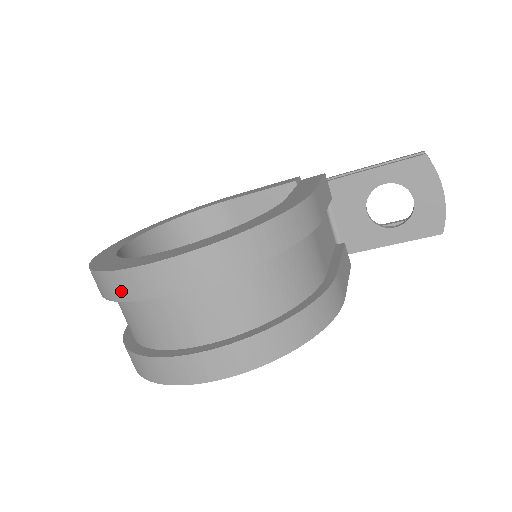
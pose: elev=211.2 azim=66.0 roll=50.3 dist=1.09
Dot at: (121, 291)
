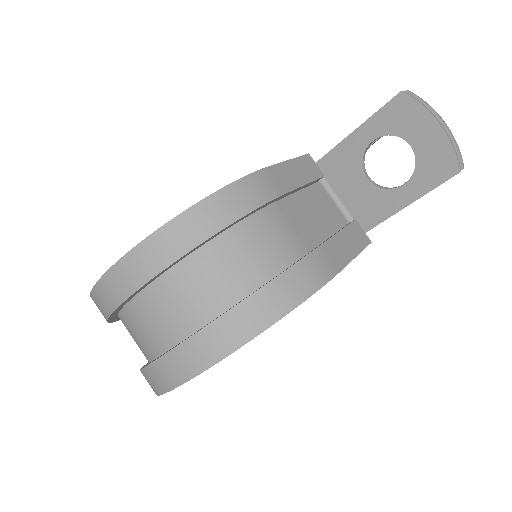
Dot at: (102, 308)
